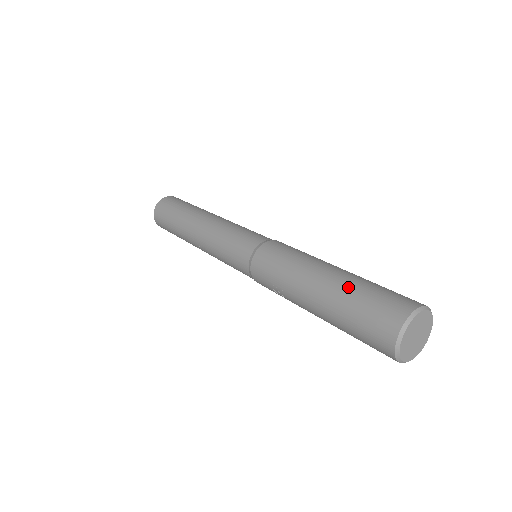
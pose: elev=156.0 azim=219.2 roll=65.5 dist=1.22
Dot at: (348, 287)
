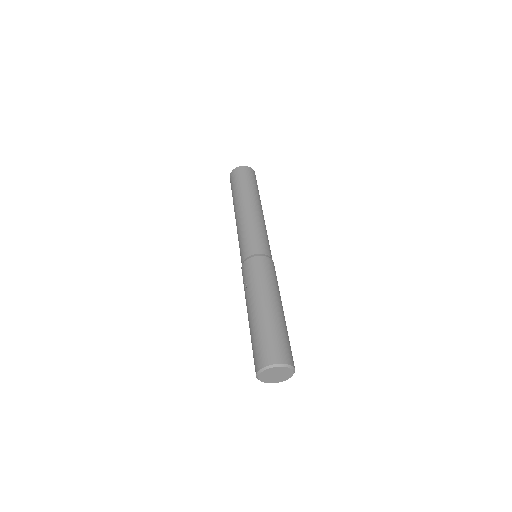
Dot at: (274, 322)
